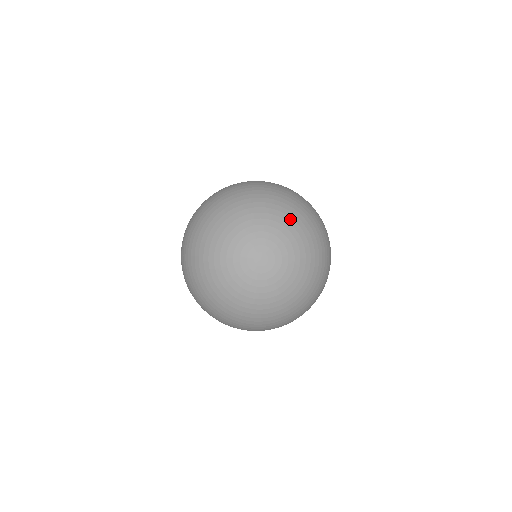
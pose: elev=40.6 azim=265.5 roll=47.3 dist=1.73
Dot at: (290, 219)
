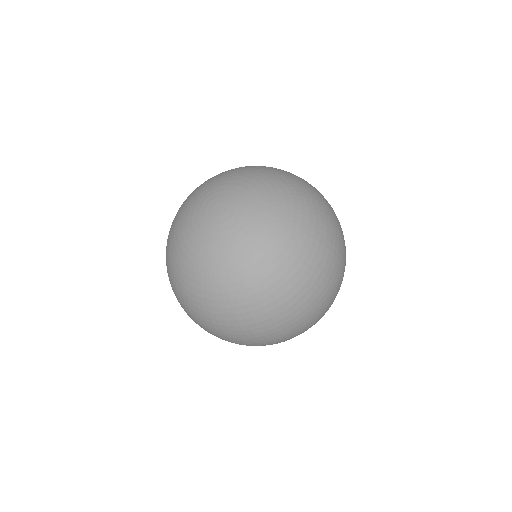
Dot at: (232, 172)
